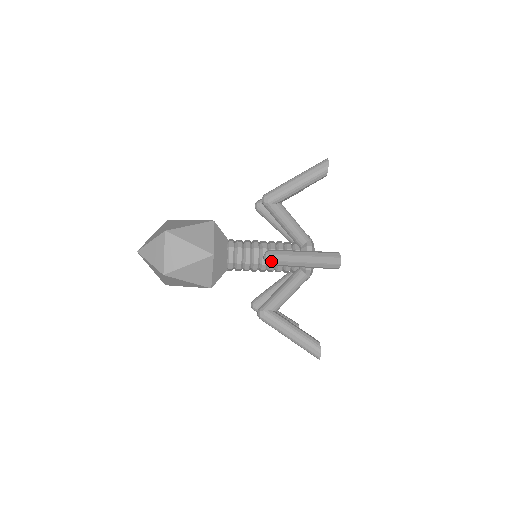
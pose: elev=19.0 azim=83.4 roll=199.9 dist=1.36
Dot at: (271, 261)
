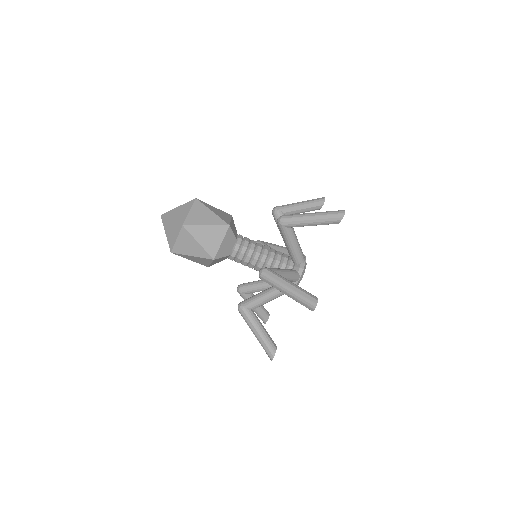
Dot at: (279, 206)
